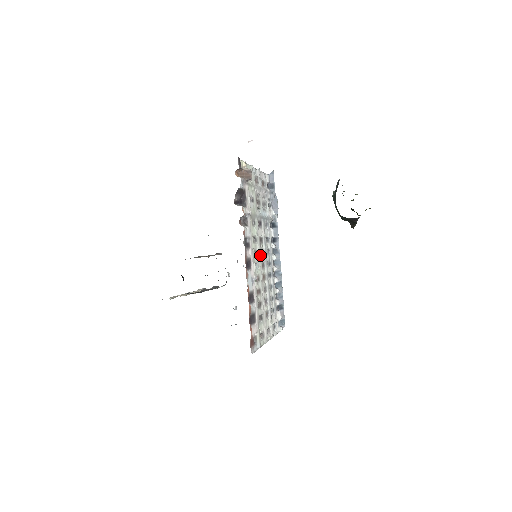
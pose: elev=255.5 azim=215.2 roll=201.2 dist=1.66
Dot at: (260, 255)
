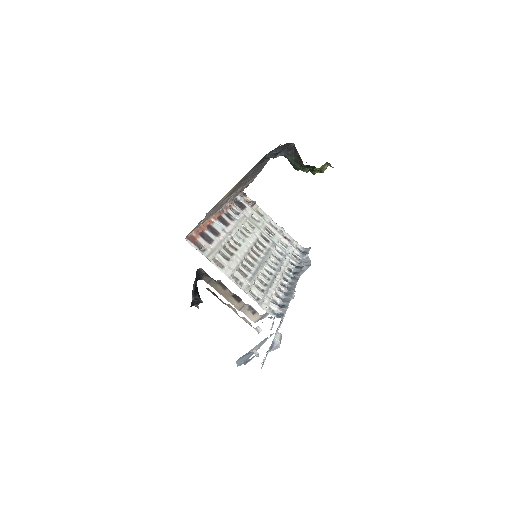
Dot at: (253, 243)
